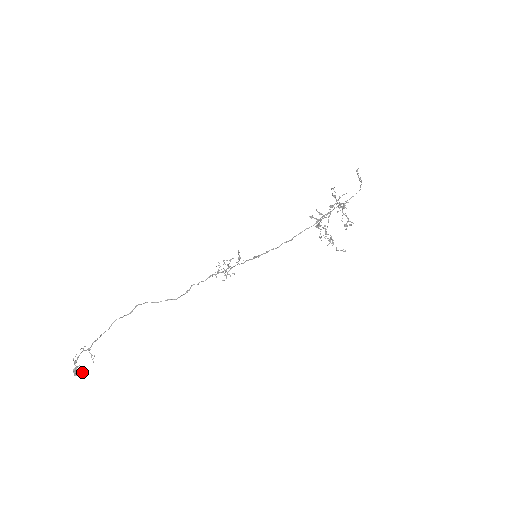
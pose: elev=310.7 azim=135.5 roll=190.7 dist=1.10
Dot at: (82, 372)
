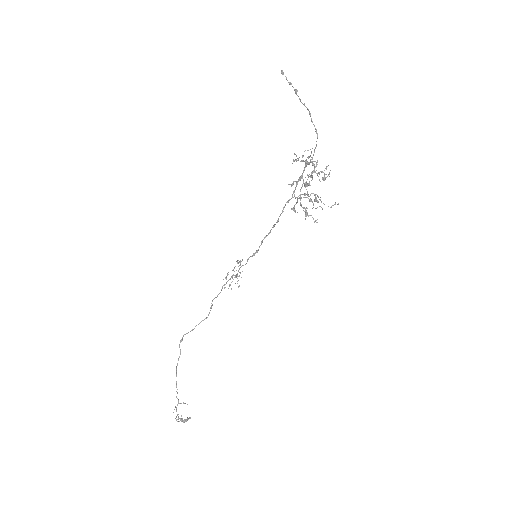
Dot at: (188, 418)
